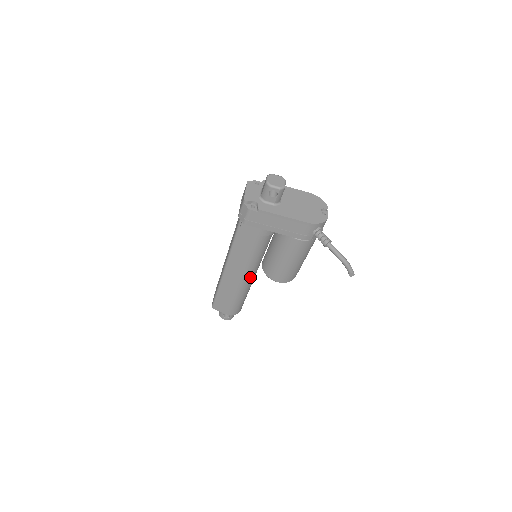
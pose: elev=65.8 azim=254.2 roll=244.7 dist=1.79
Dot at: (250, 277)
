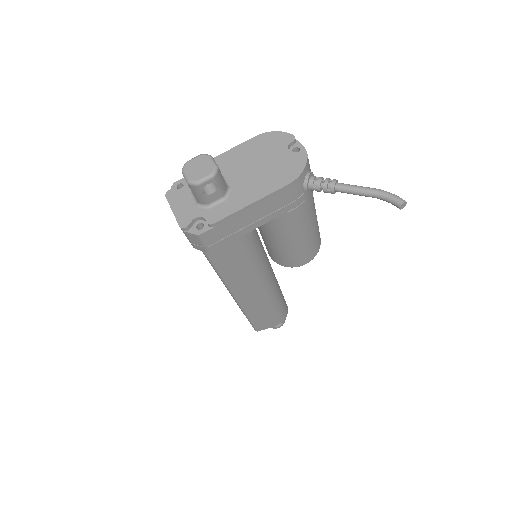
Dot at: (269, 281)
